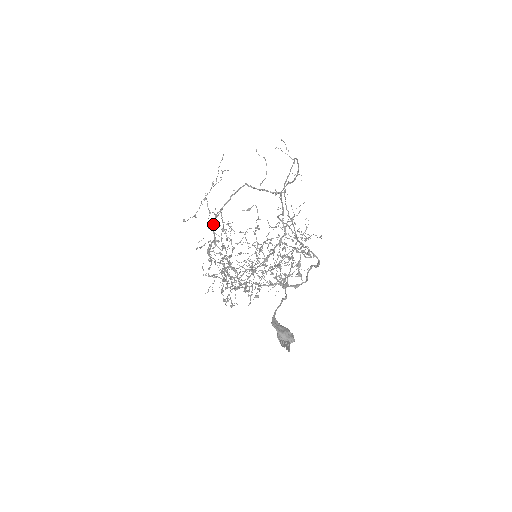
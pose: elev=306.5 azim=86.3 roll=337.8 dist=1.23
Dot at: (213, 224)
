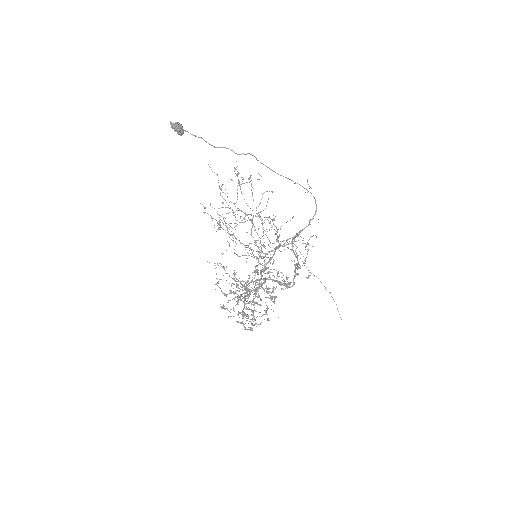
Dot at: (251, 249)
